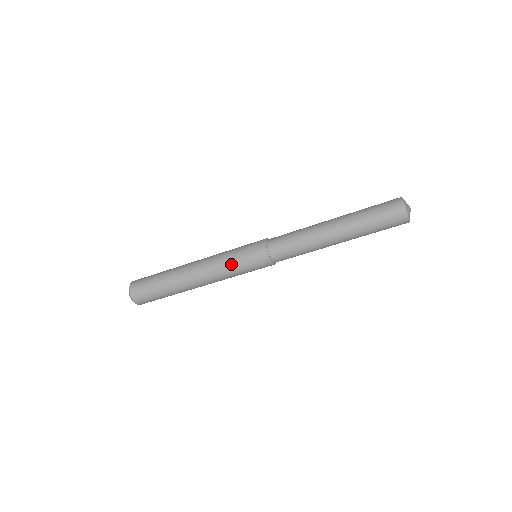
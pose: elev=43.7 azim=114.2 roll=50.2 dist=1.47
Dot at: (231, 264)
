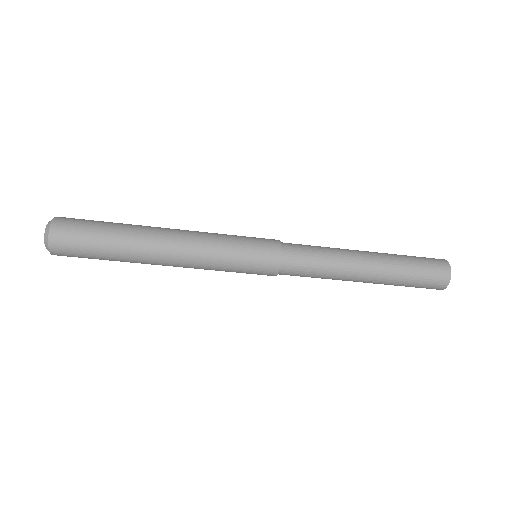
Dot at: (227, 242)
